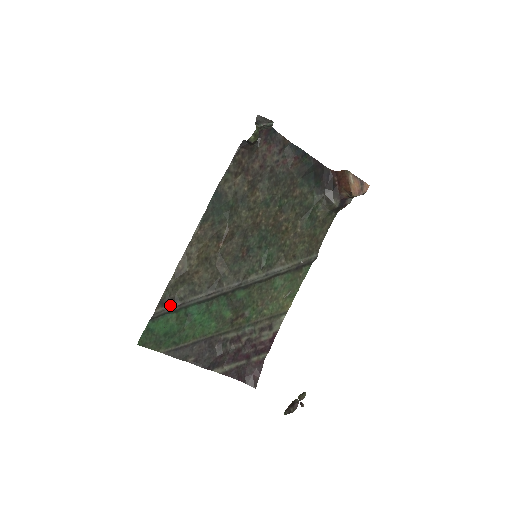
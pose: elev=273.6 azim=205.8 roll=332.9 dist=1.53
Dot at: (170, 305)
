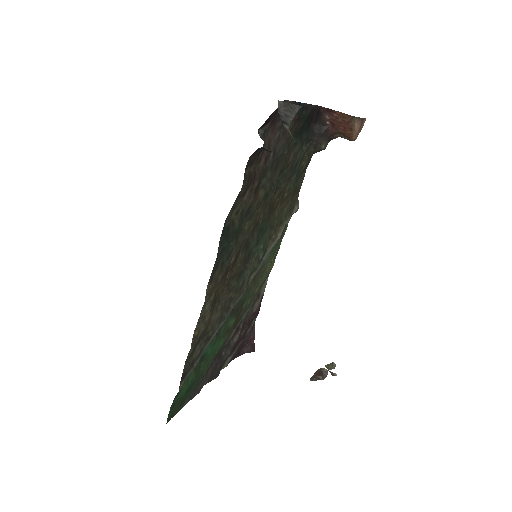
Dot at: (190, 370)
